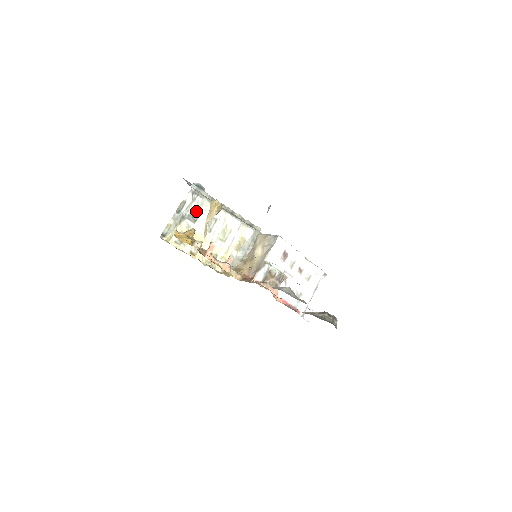
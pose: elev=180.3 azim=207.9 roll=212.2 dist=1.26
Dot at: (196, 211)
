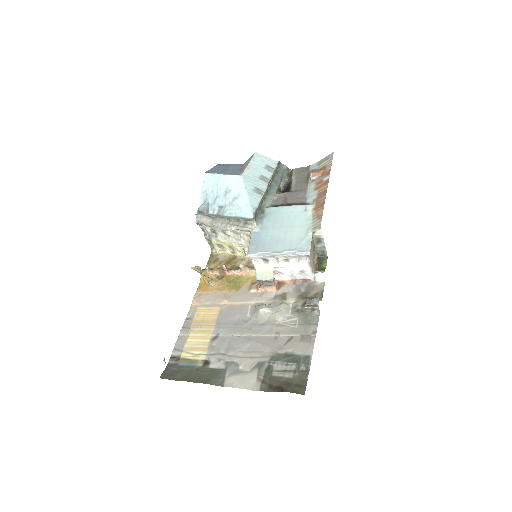
Dot at: (212, 229)
